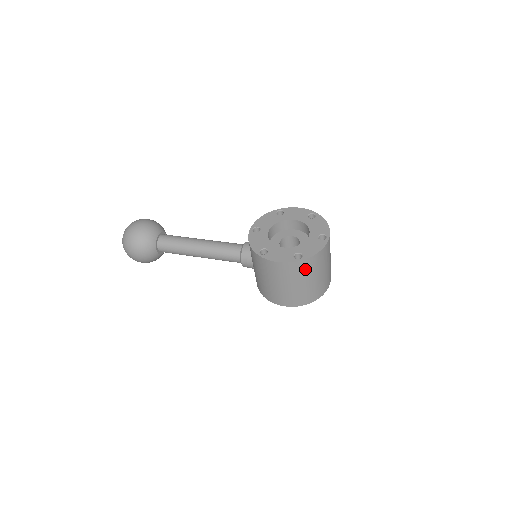
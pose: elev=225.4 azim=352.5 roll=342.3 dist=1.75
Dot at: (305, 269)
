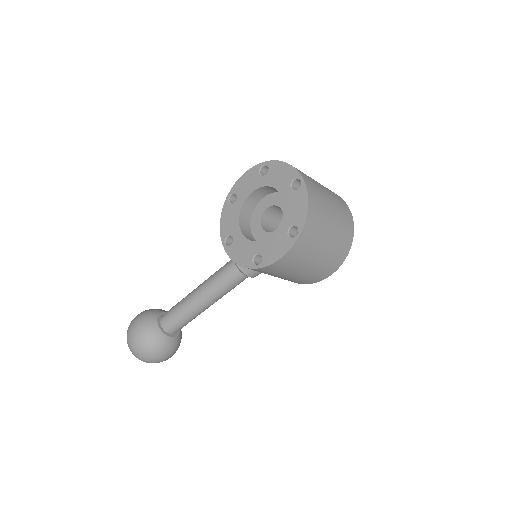
Dot at: (313, 234)
